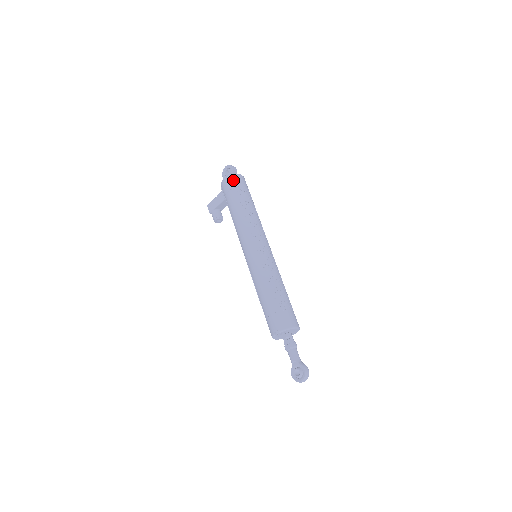
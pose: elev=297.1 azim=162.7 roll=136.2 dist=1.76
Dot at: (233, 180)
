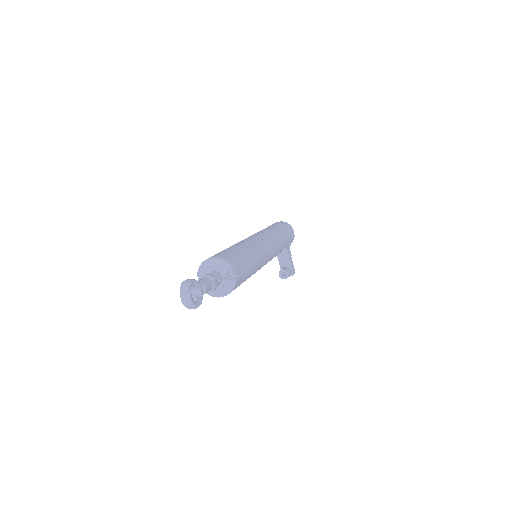
Dot at: occluded
